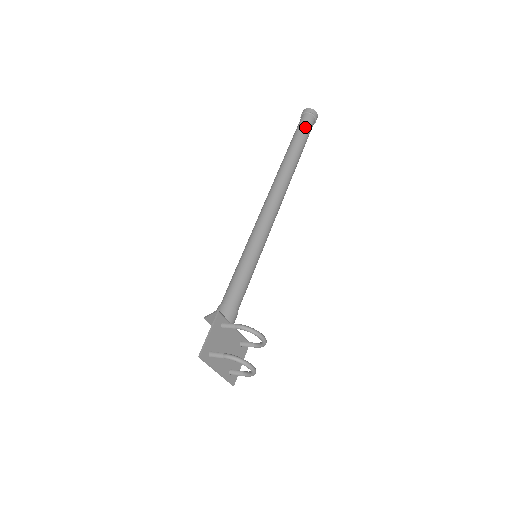
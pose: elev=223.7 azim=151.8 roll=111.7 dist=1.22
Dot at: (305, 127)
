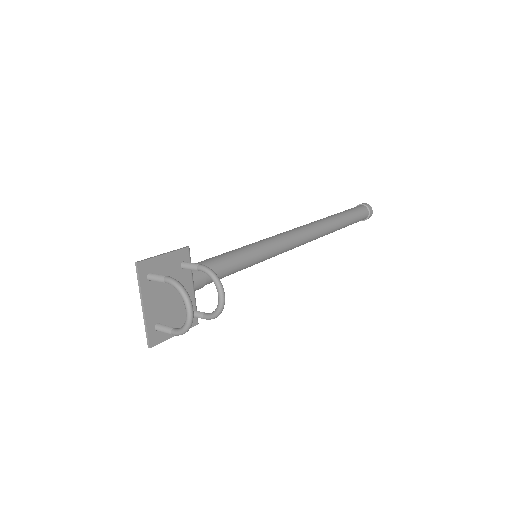
Dot at: (357, 211)
